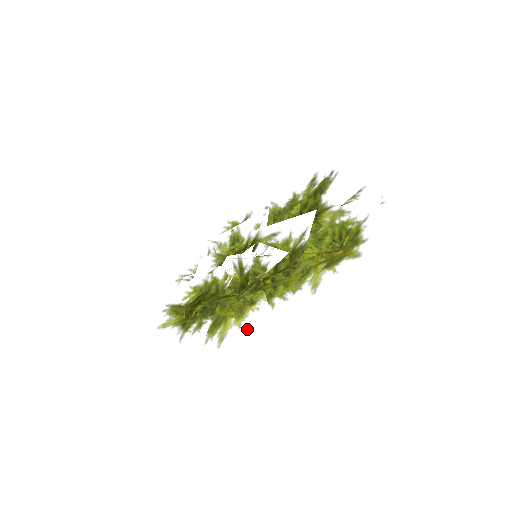
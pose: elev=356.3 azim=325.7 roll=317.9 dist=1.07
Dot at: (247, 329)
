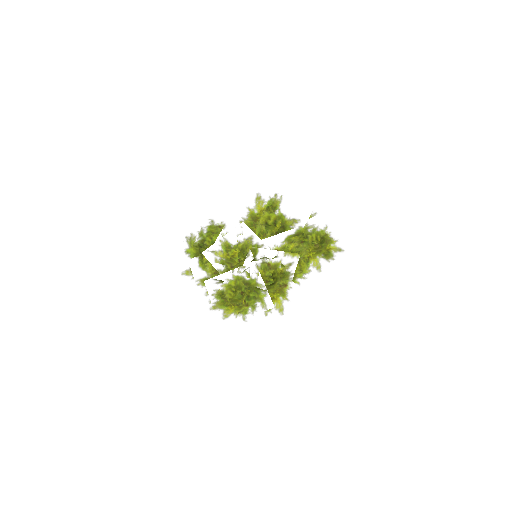
Dot at: (293, 300)
